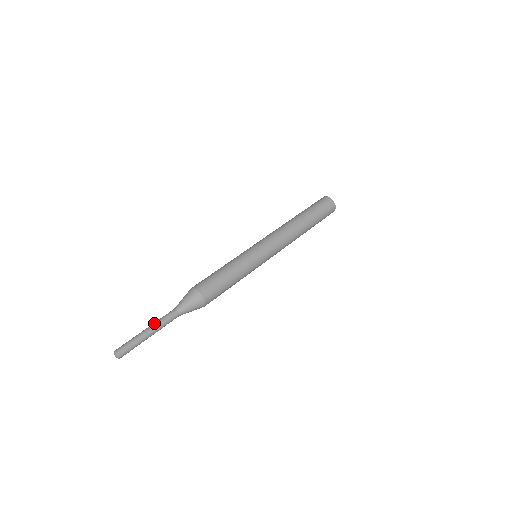
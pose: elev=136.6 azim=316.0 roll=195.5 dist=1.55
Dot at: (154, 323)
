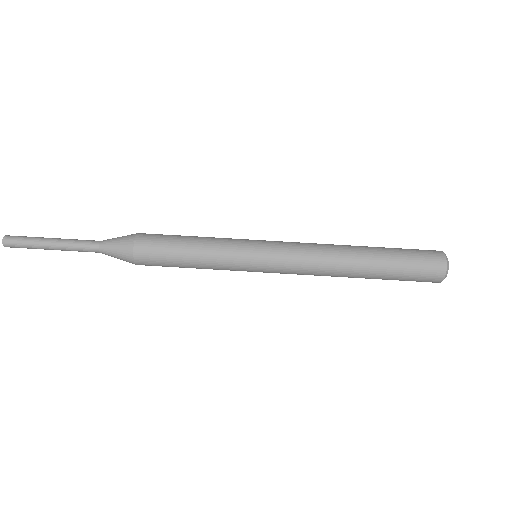
Dot at: (64, 241)
